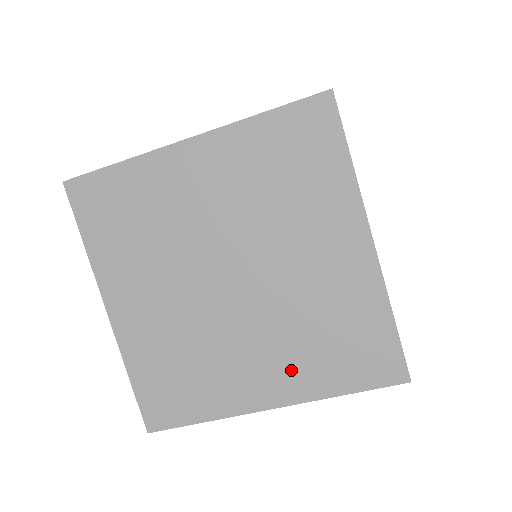
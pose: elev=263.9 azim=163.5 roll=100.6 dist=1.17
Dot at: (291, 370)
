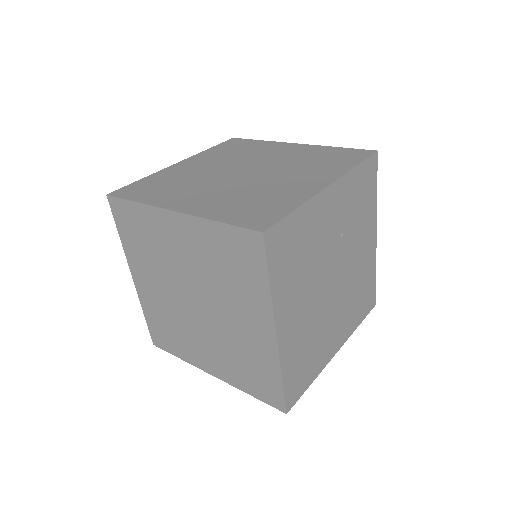
Dot at: (224, 366)
